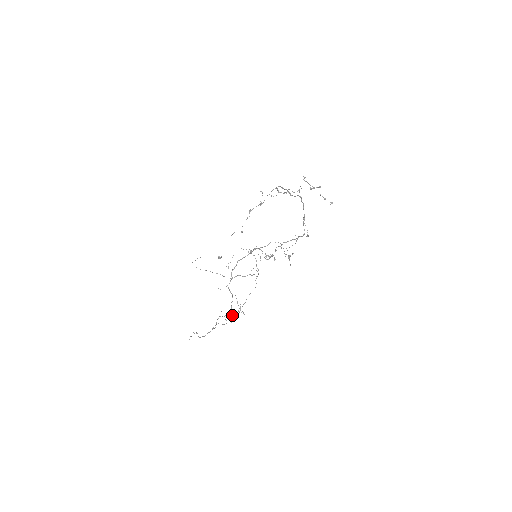
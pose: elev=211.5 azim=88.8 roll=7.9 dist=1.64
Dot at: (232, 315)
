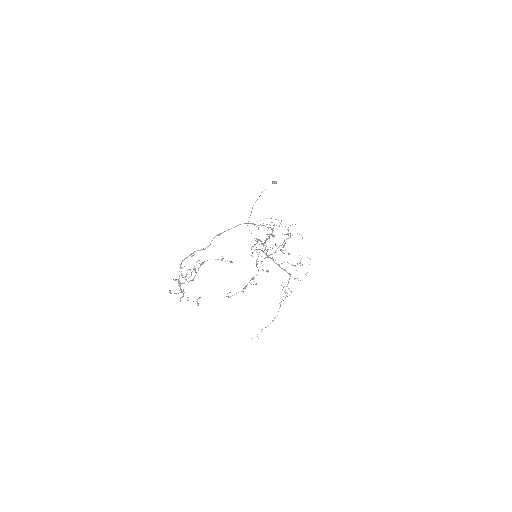
Dot at: (294, 279)
